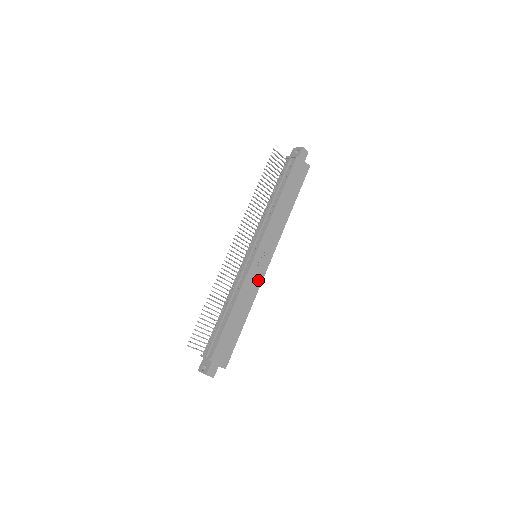
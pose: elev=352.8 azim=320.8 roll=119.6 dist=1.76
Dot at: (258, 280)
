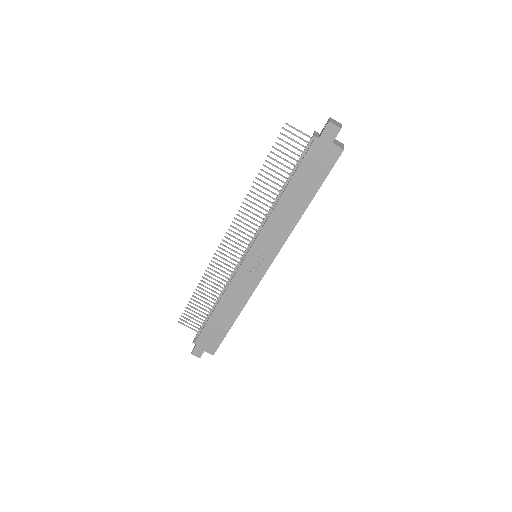
Dot at: (251, 284)
